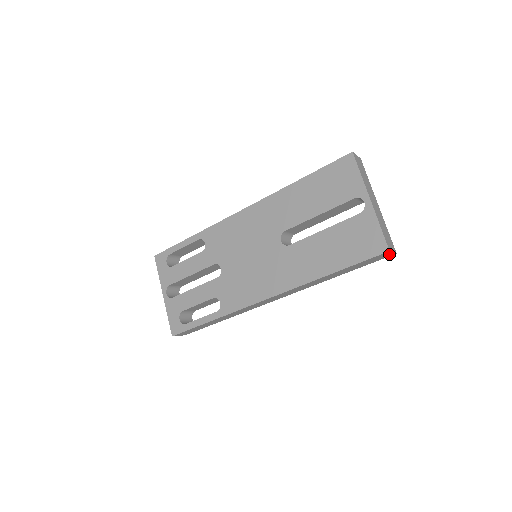
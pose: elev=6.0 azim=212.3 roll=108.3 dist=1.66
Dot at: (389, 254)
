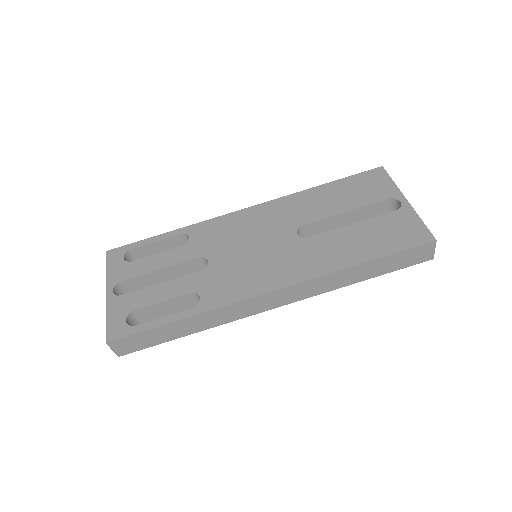
Dot at: (429, 253)
